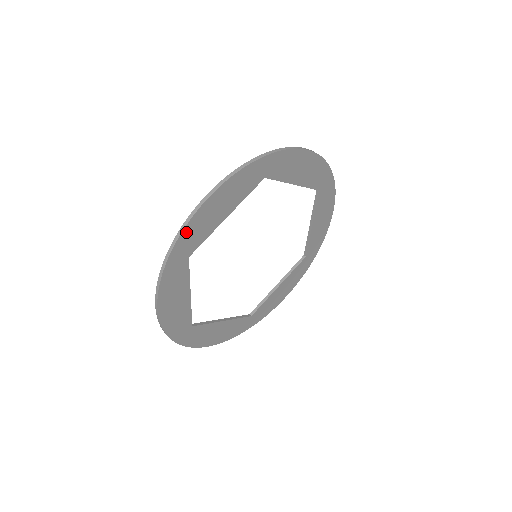
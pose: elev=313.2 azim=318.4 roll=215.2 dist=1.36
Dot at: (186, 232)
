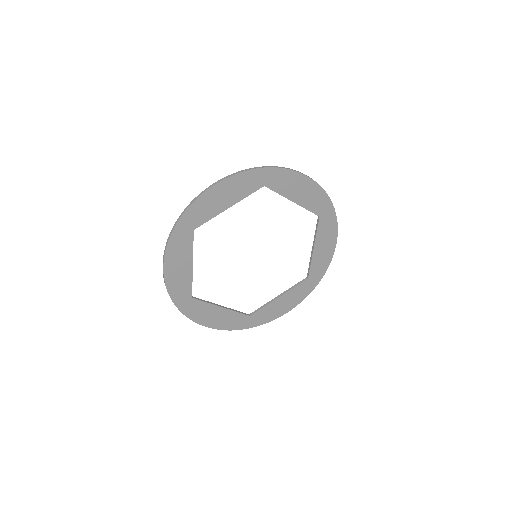
Dot at: (172, 292)
